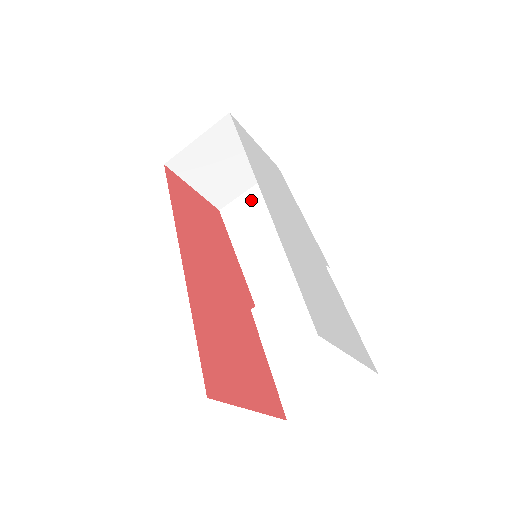
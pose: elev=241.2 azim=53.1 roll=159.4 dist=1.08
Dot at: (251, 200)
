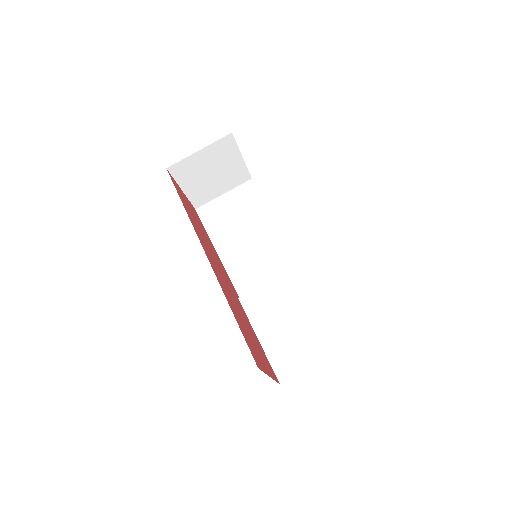
Dot at: (227, 204)
